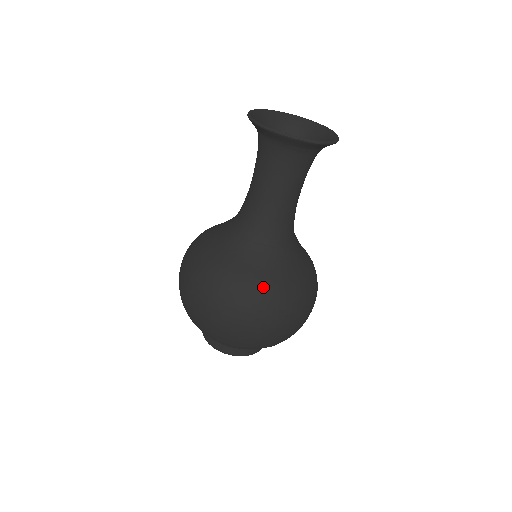
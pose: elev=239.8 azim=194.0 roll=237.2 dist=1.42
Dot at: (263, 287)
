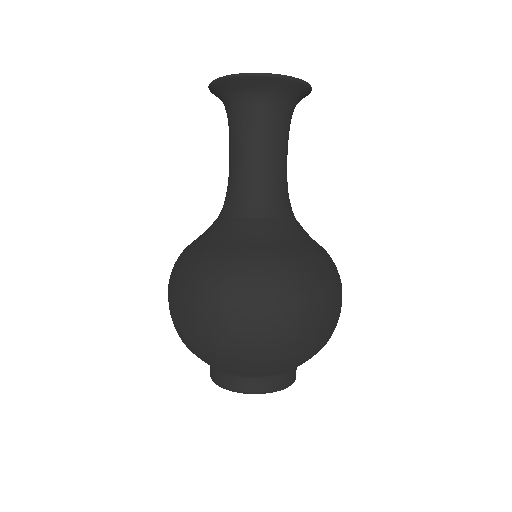
Dot at: (197, 255)
